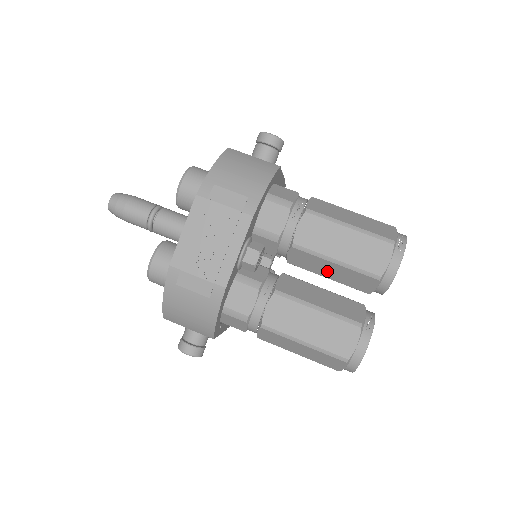
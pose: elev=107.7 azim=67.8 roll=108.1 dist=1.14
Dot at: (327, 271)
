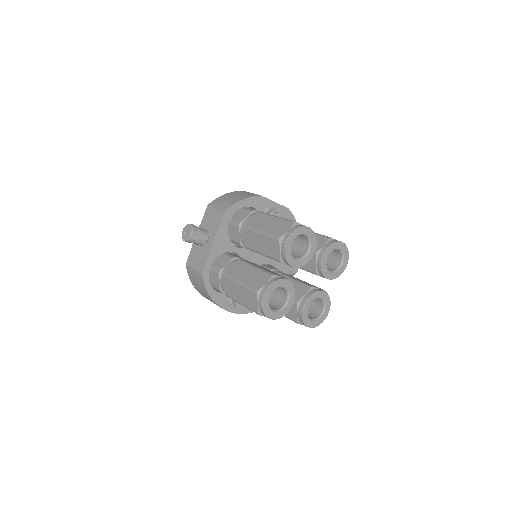
Dot at: occluded
